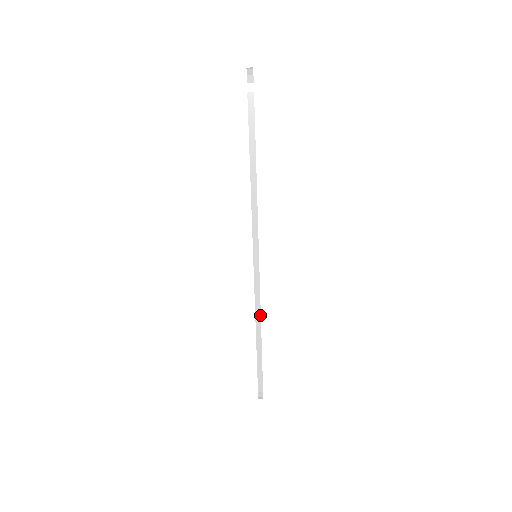
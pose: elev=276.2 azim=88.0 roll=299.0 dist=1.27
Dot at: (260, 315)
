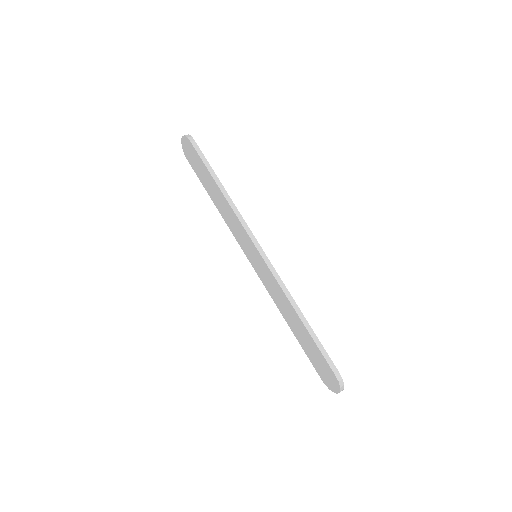
Dot at: (289, 293)
